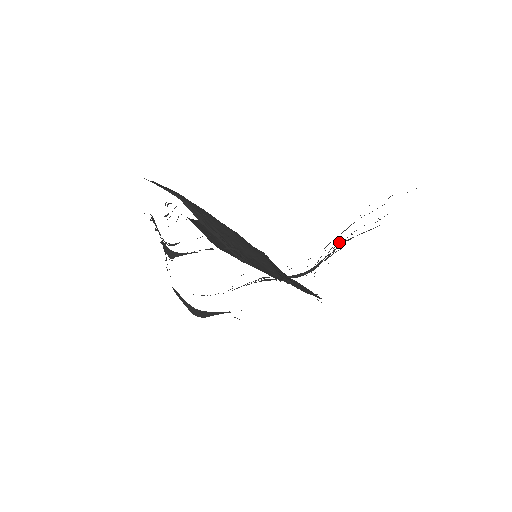
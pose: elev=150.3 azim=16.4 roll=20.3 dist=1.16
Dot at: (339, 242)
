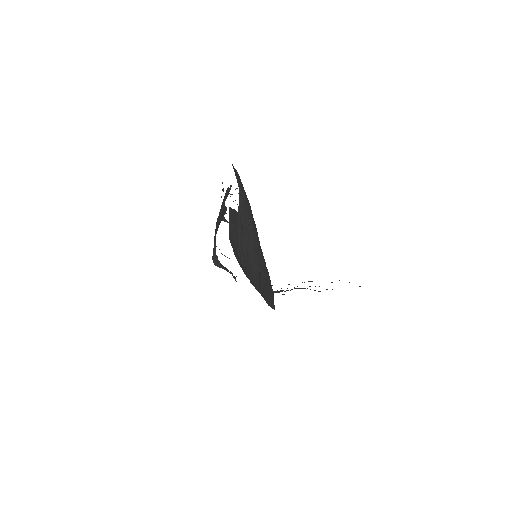
Dot at: occluded
